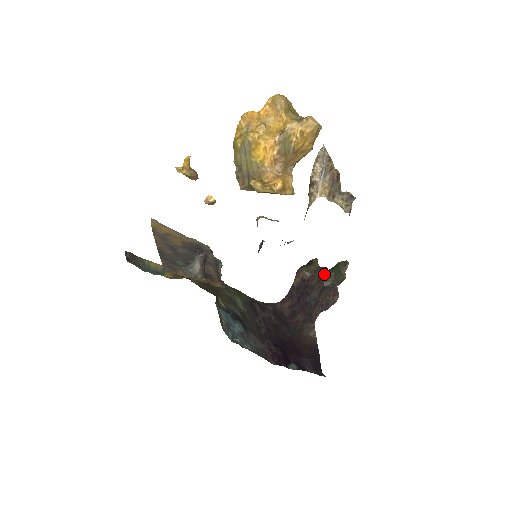
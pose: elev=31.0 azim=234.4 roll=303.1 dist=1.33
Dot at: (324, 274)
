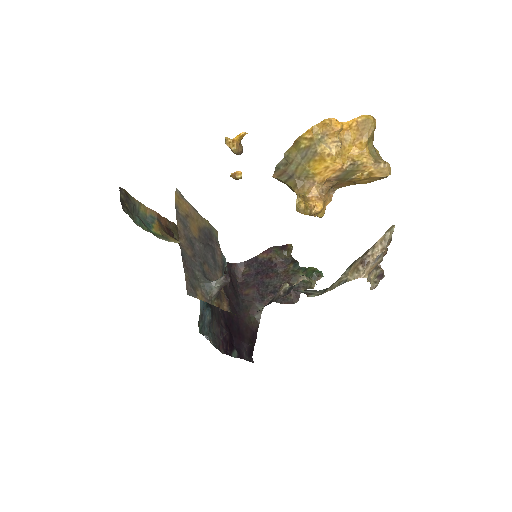
Dot at: (294, 269)
